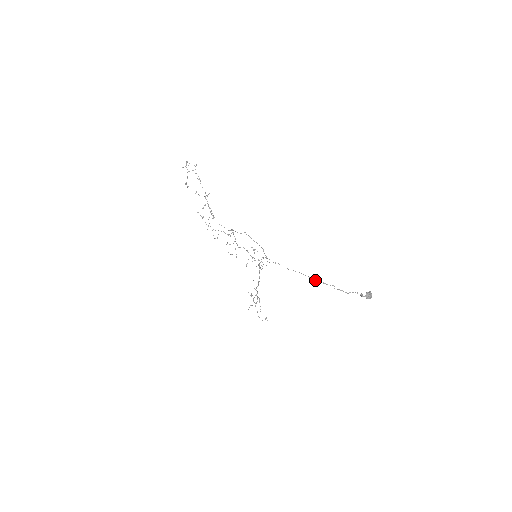
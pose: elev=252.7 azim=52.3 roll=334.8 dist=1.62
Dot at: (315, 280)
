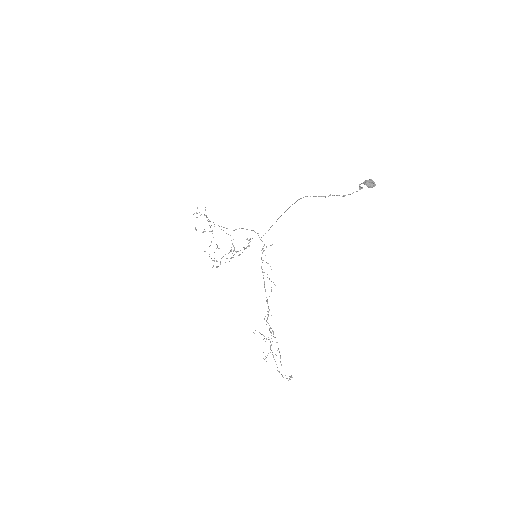
Dot at: (300, 198)
